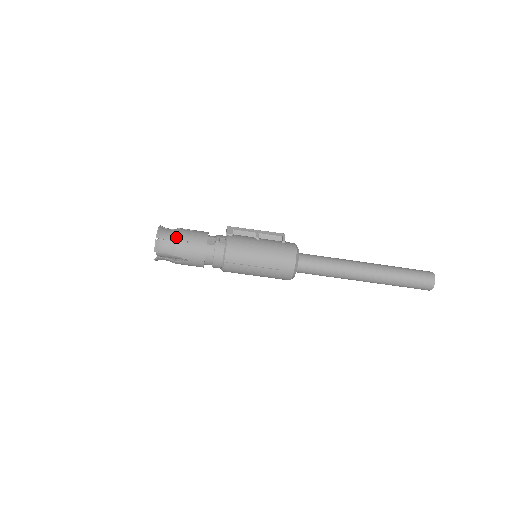
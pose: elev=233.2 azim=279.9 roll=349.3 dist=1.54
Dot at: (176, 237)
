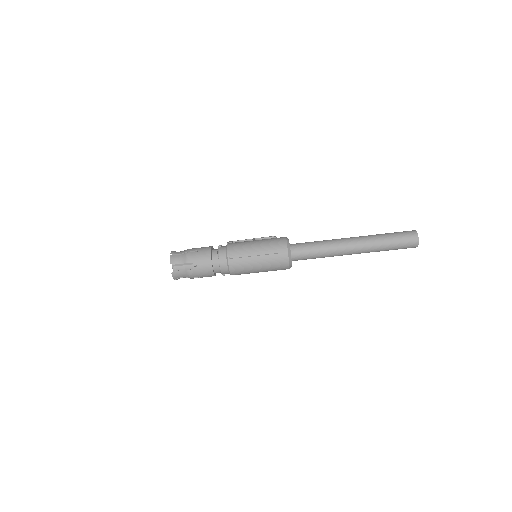
Dot at: (186, 250)
